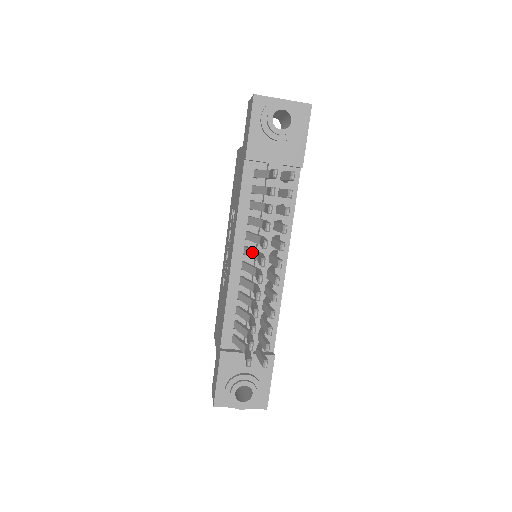
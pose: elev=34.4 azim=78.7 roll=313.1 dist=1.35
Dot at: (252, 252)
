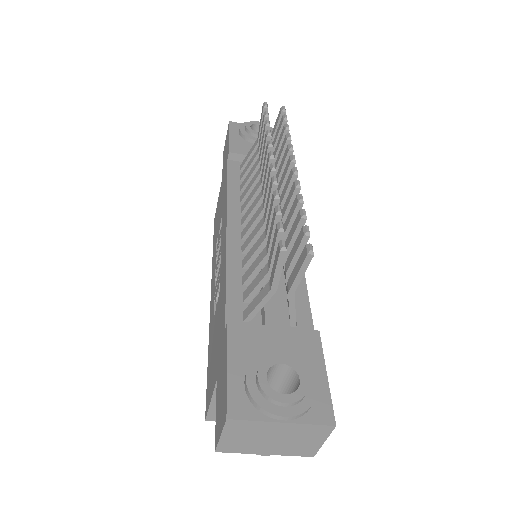
Dot at: (253, 204)
